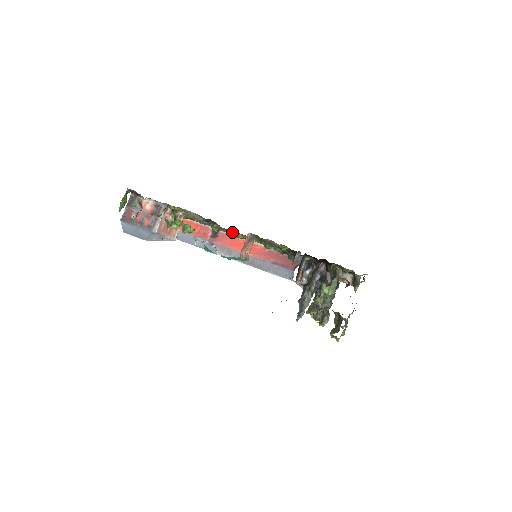
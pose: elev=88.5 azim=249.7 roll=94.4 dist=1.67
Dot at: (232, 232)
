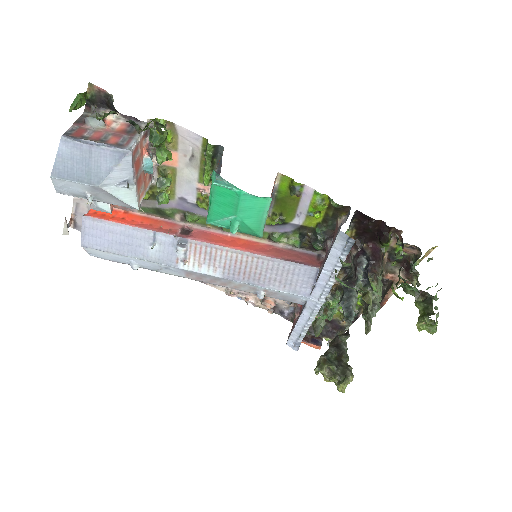
Dot at: occluded
